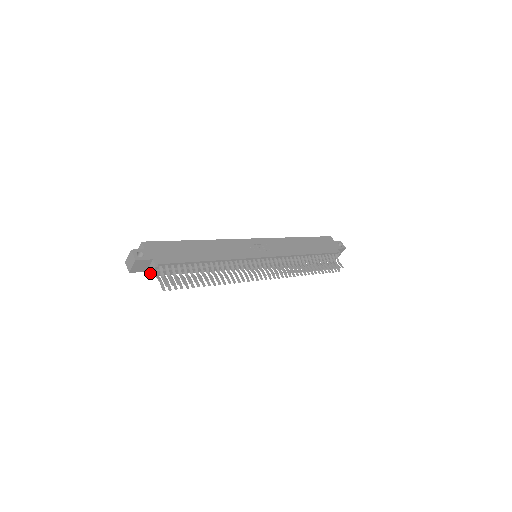
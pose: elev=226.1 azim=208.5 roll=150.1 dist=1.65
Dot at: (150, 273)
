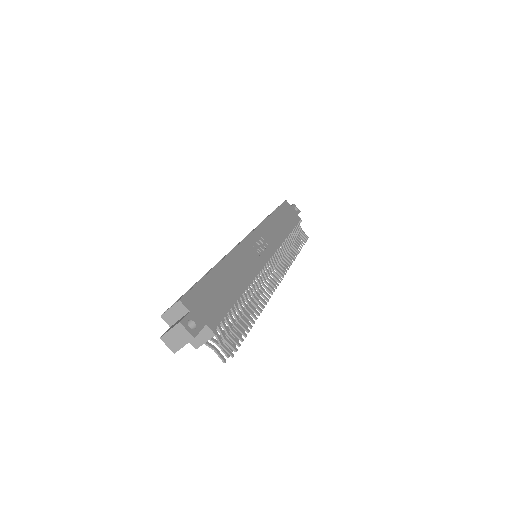
Dot at: (199, 342)
